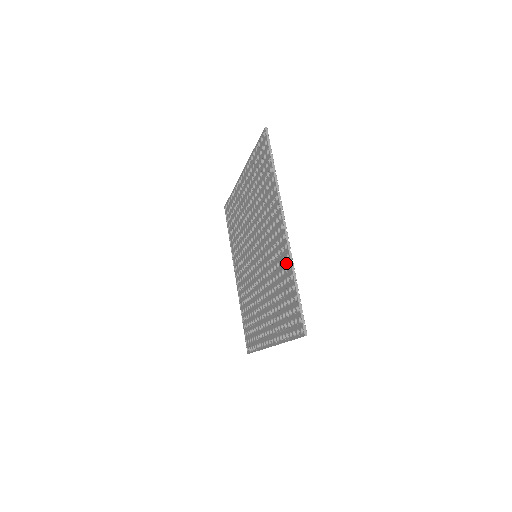
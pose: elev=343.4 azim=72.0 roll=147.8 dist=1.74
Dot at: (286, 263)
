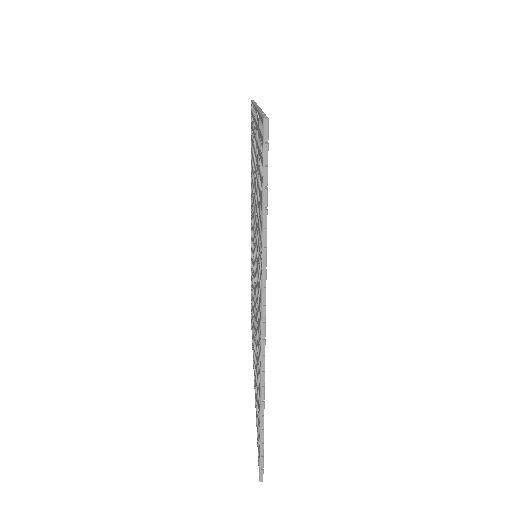
Dot at: (259, 372)
